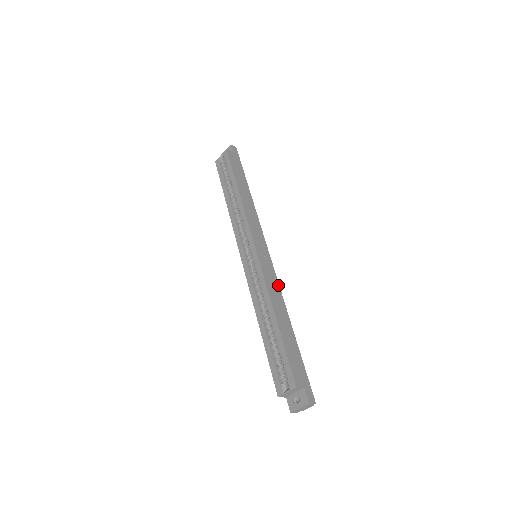
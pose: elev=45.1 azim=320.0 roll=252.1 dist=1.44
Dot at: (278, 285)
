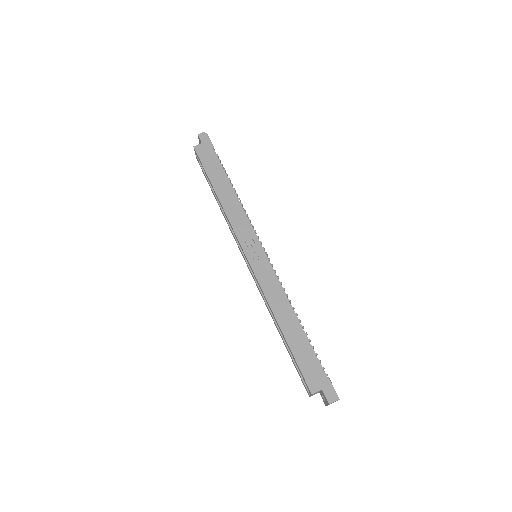
Dot at: (279, 285)
